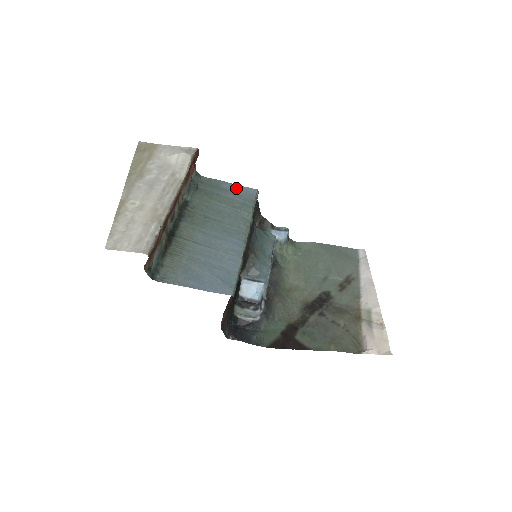
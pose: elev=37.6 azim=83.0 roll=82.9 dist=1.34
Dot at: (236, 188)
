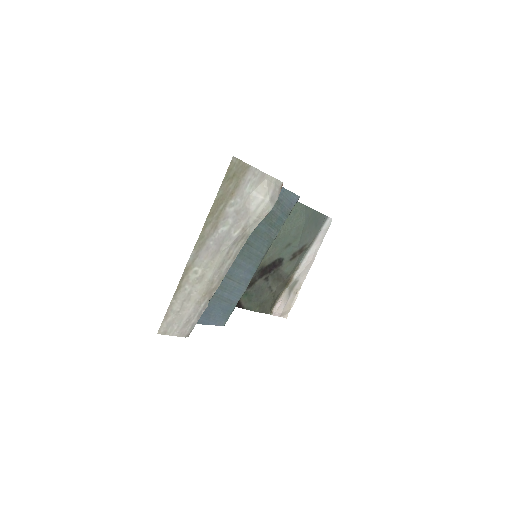
Dot at: (285, 196)
